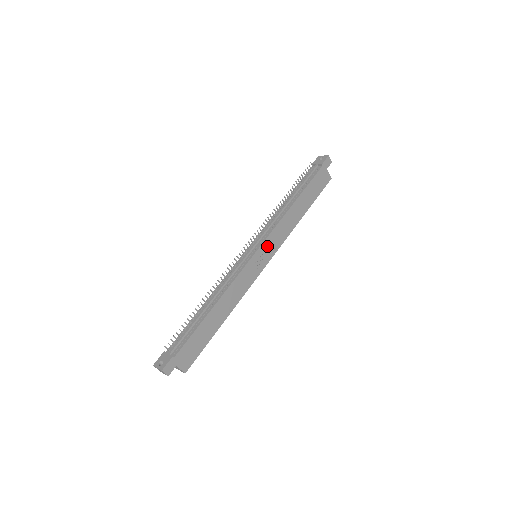
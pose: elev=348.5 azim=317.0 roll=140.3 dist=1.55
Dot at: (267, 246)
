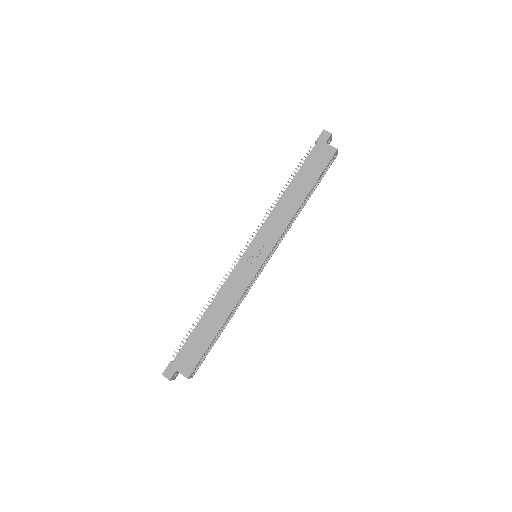
Dot at: (260, 242)
